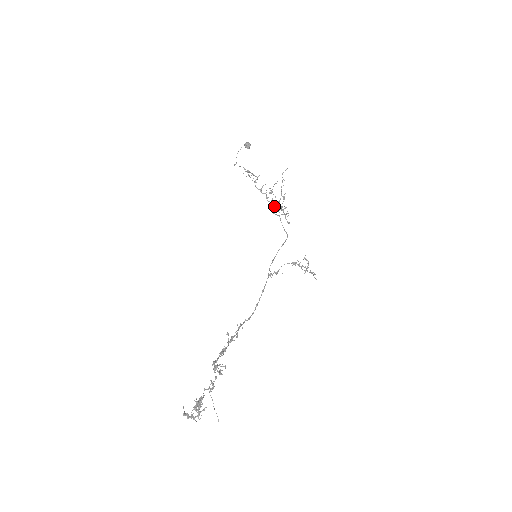
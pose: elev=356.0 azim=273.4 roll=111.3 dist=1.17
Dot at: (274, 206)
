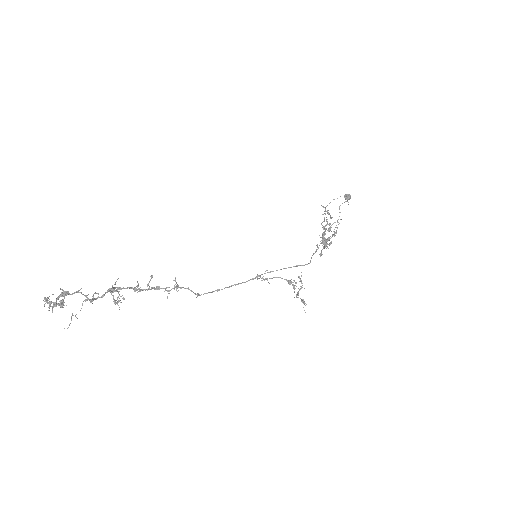
Dot at: (322, 240)
